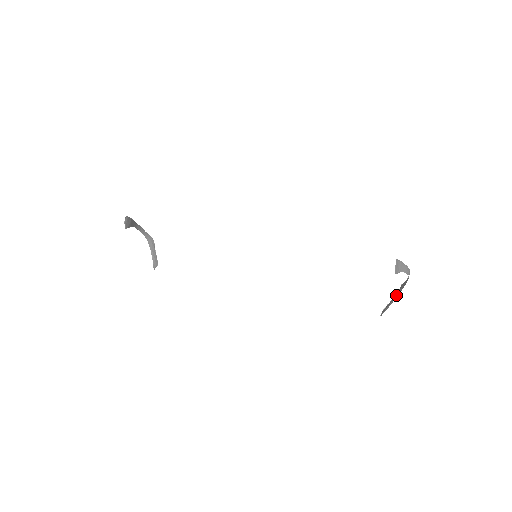
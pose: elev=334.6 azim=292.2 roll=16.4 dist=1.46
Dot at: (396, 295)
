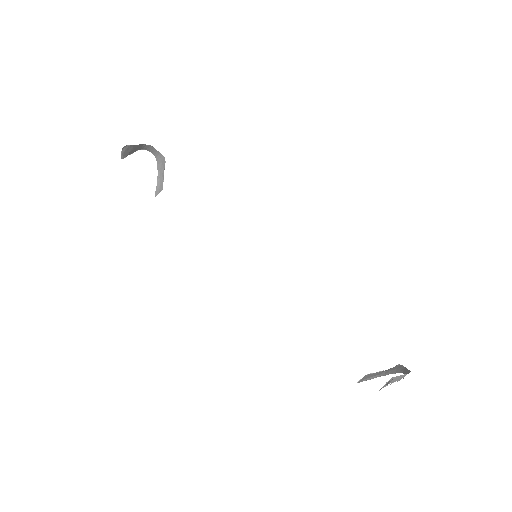
Dot at: (386, 372)
